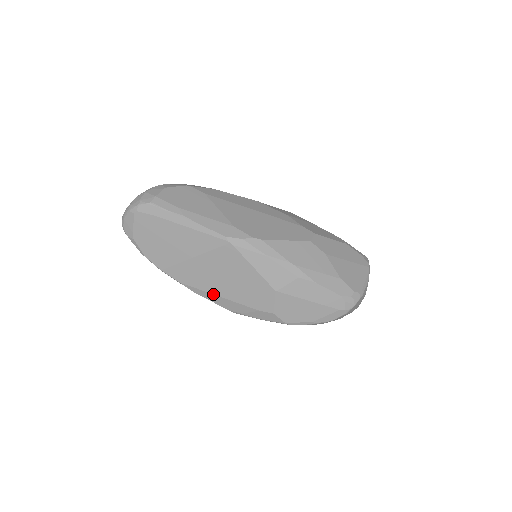
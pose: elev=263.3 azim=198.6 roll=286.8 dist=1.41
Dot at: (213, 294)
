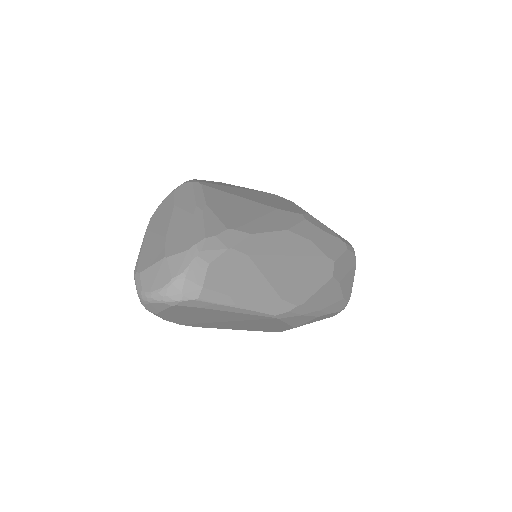
Dot at: occluded
